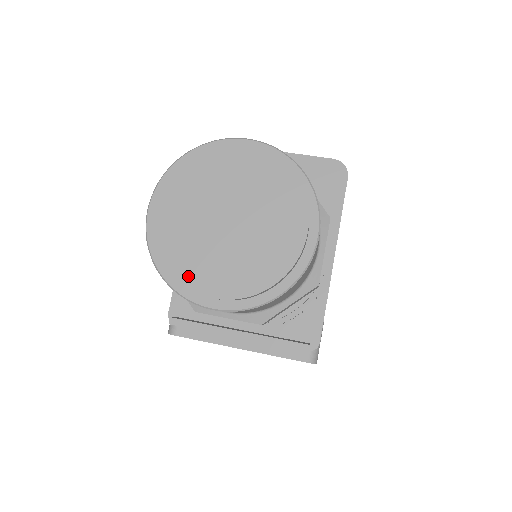
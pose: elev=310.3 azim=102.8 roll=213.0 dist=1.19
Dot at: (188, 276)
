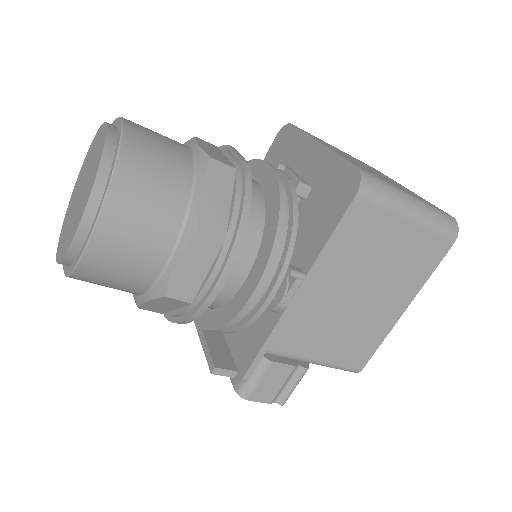
Dot at: (62, 229)
